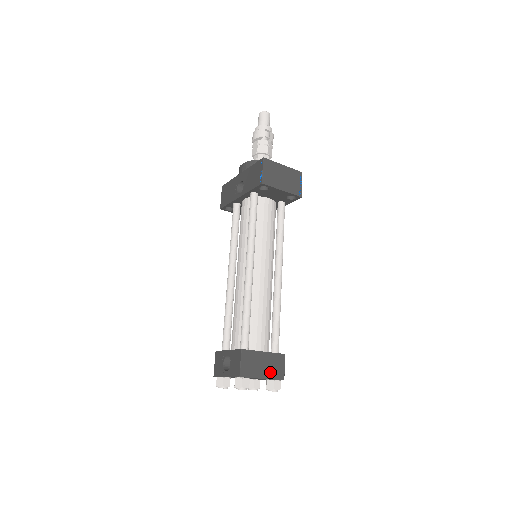
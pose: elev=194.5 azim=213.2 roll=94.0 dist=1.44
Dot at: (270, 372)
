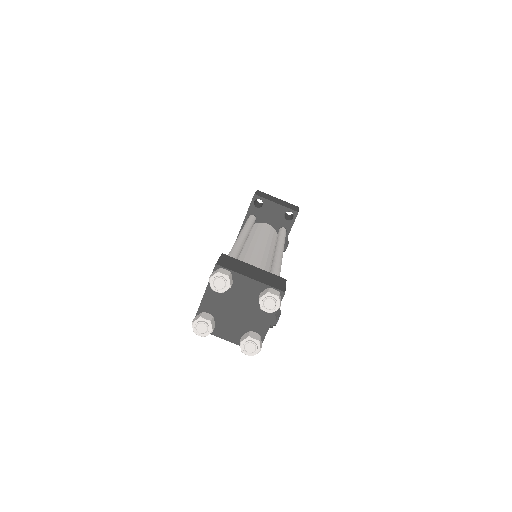
Dot at: (262, 279)
